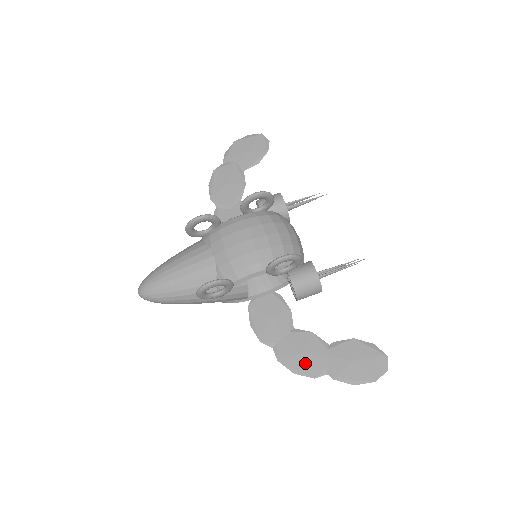
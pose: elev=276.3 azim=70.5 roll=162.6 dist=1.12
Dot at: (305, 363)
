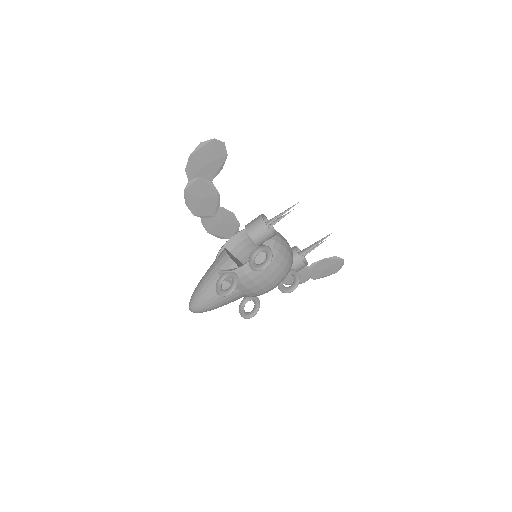
Dot at: occluded
